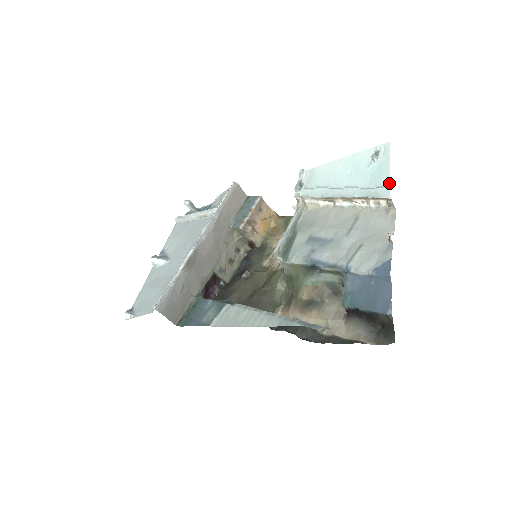
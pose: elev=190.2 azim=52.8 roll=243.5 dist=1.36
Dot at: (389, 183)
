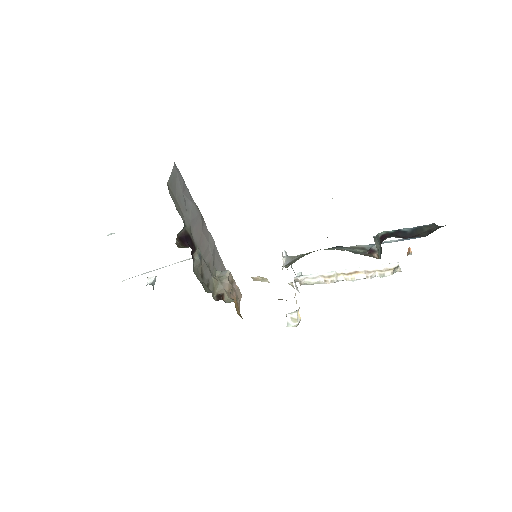
Dot at: occluded
